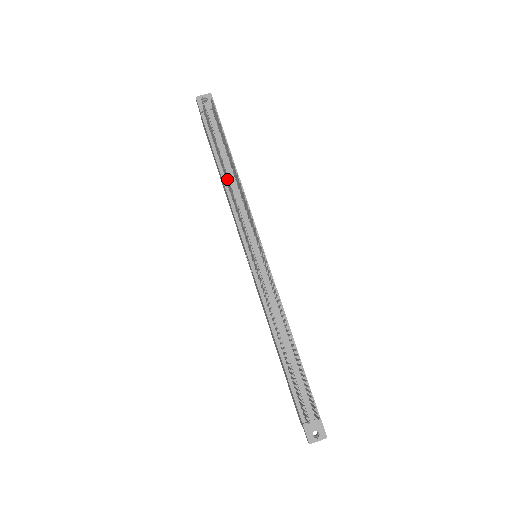
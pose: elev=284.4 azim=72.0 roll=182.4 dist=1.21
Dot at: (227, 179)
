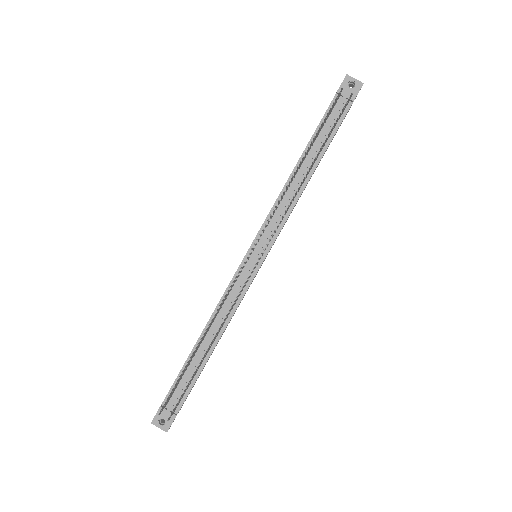
Dot at: (292, 177)
